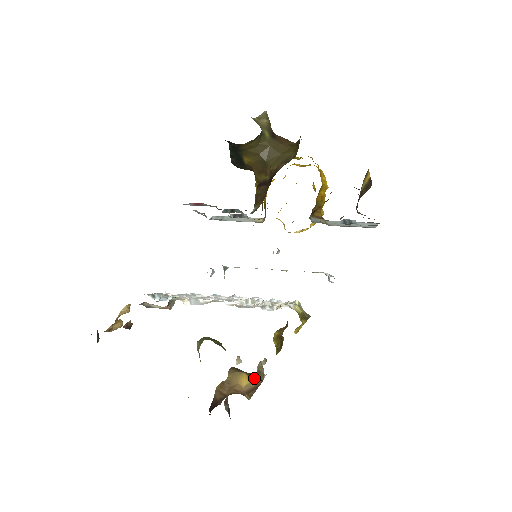
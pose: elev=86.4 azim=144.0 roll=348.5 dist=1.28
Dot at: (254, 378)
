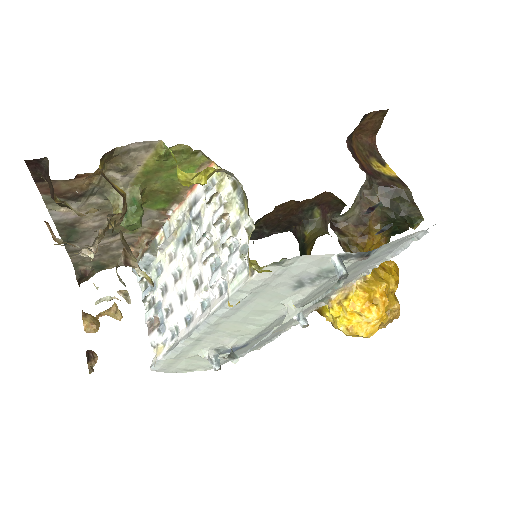
Dot at: occluded
